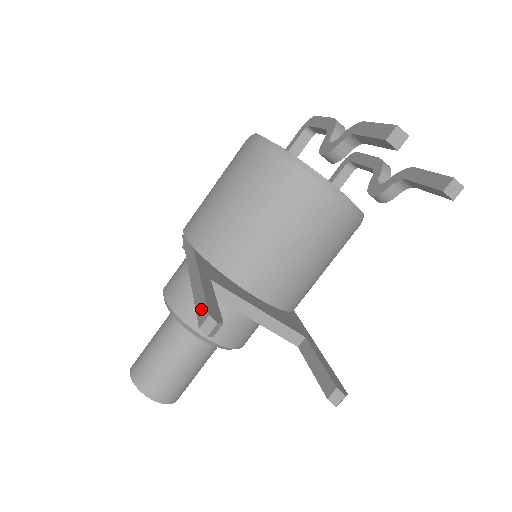
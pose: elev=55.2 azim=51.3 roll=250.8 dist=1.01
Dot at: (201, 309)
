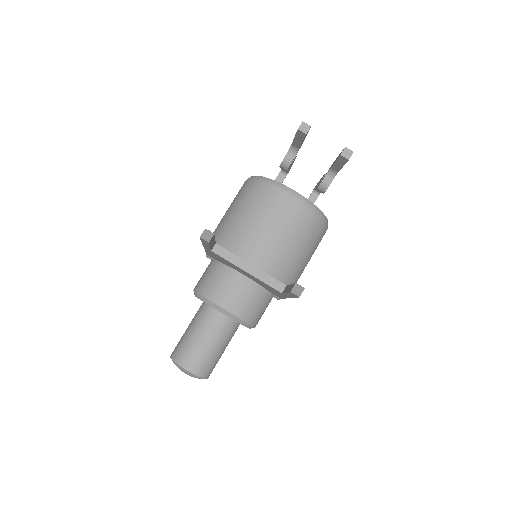
Dot at: occluded
